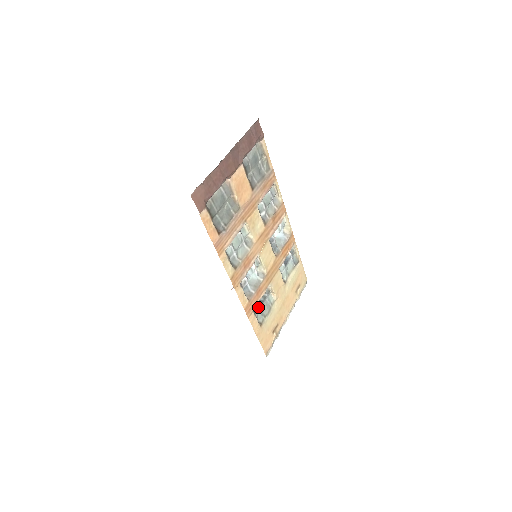
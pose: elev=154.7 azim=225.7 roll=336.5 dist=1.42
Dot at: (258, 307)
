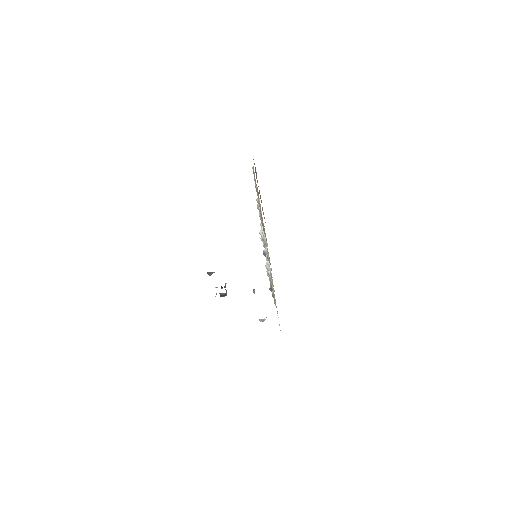
Dot at: (273, 293)
